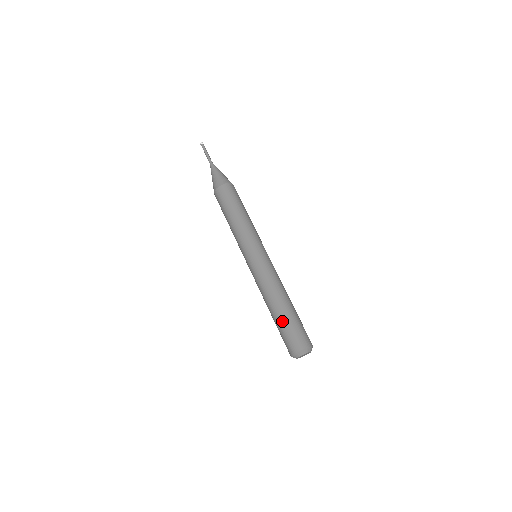
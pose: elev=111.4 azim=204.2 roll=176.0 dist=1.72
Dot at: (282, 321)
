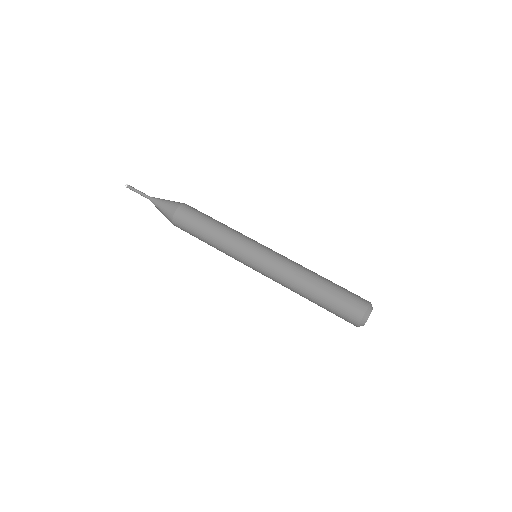
Dot at: (330, 293)
